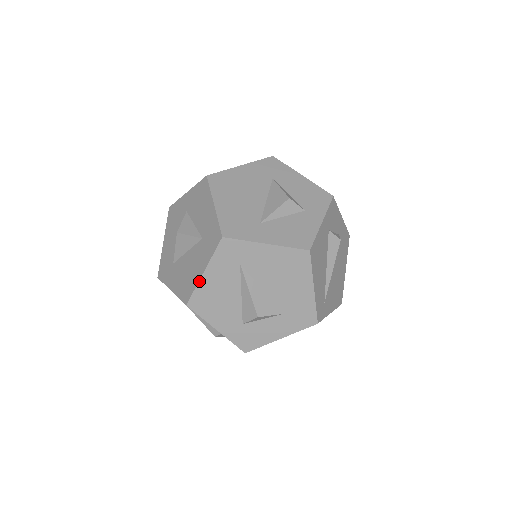
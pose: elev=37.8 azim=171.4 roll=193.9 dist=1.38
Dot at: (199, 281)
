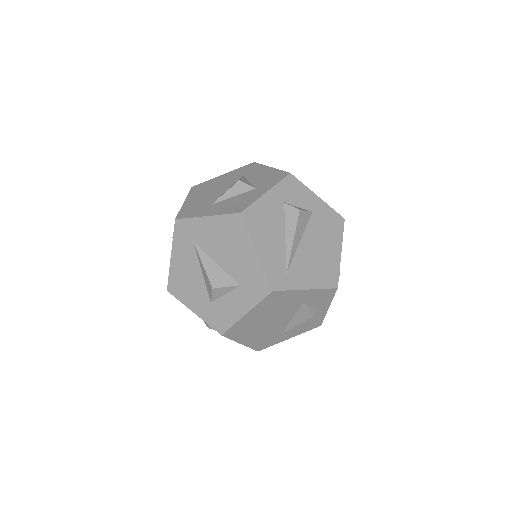
Dot at: (170, 265)
